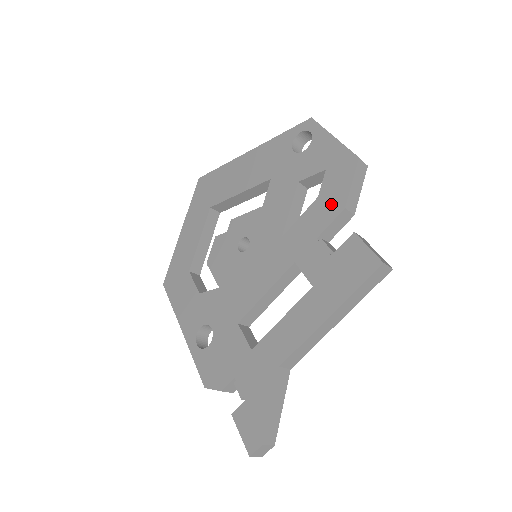
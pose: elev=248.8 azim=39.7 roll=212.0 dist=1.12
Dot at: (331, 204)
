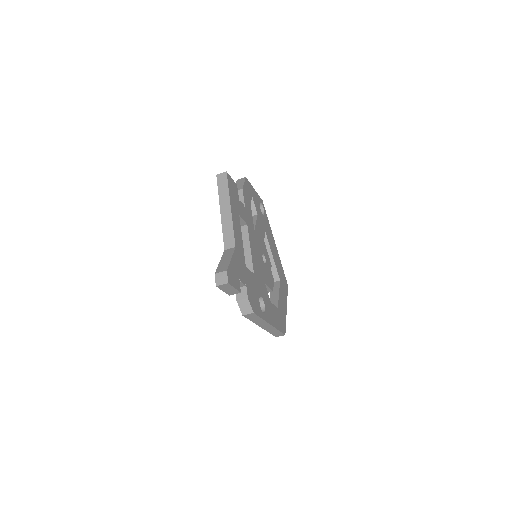
Dot at: occluded
